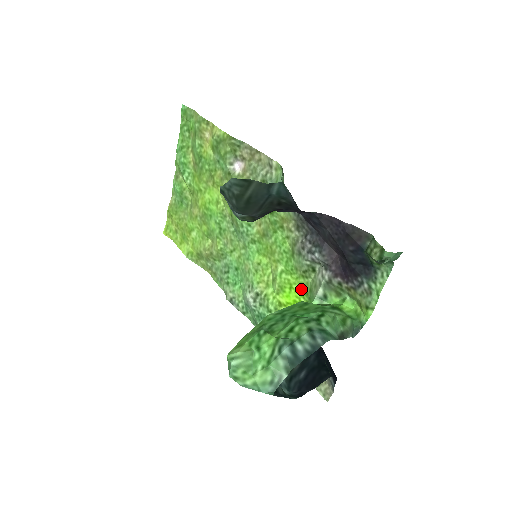
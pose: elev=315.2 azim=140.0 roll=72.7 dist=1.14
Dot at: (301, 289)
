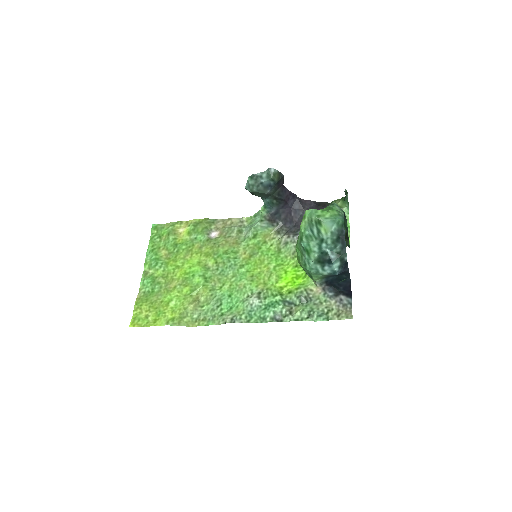
Dot at: (294, 267)
